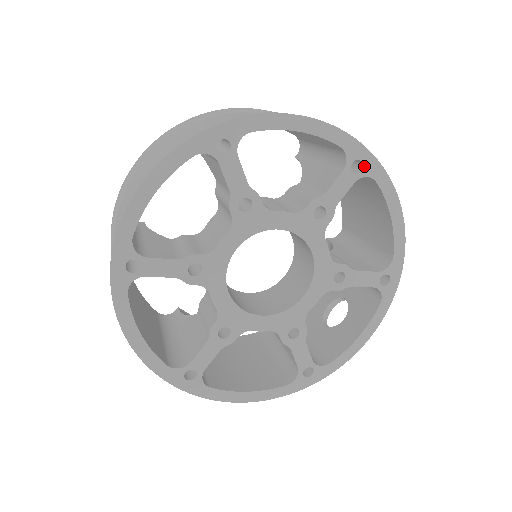
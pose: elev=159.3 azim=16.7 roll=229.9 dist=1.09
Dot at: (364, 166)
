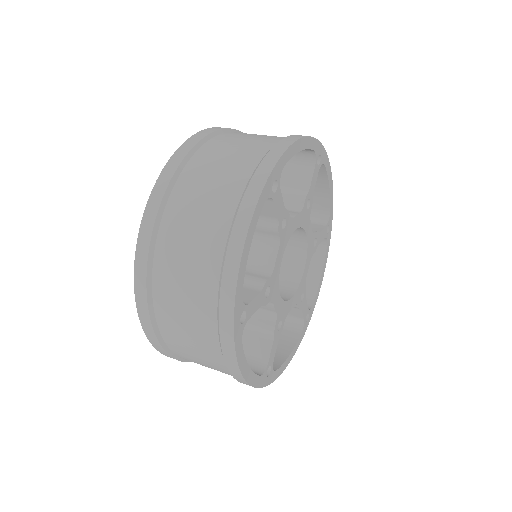
Dot at: (321, 157)
